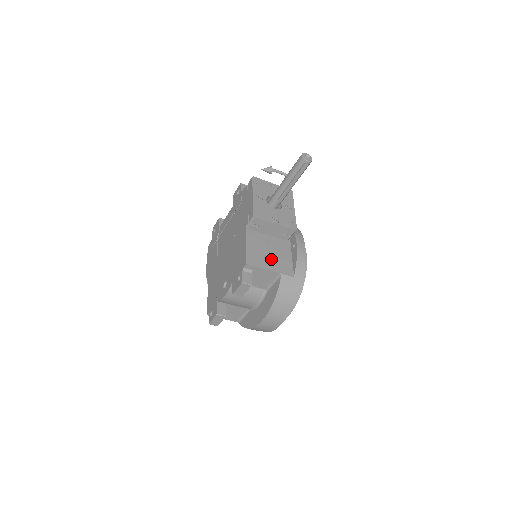
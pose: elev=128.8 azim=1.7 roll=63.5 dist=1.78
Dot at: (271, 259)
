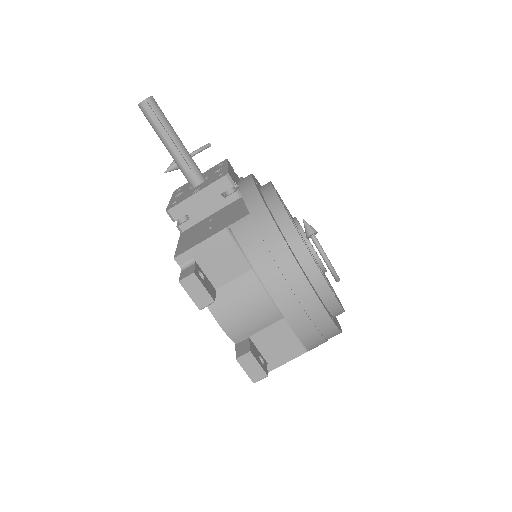
Dot at: (213, 227)
